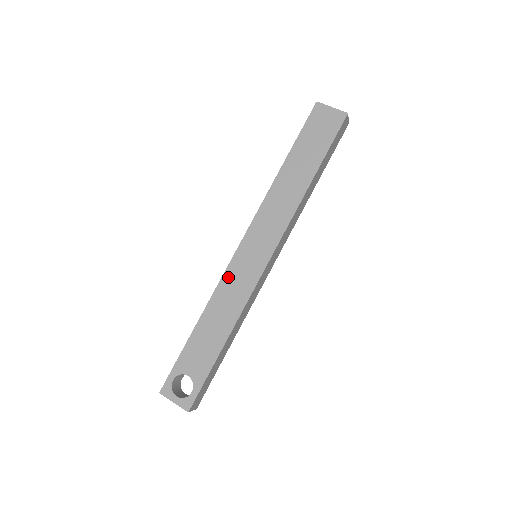
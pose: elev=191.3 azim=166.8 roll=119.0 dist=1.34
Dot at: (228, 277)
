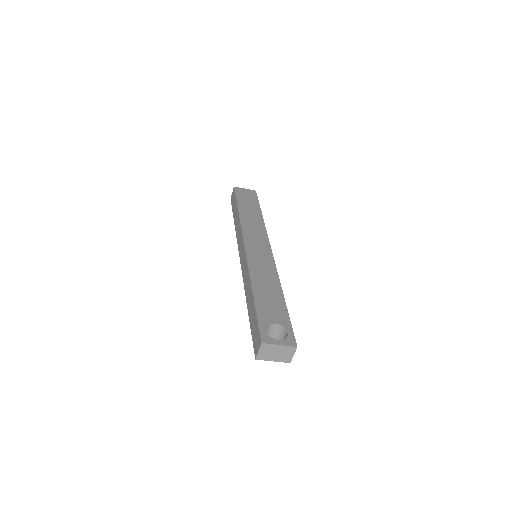
Dot at: (252, 262)
